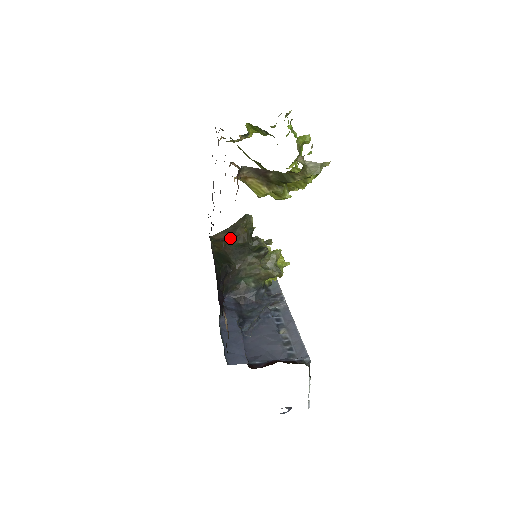
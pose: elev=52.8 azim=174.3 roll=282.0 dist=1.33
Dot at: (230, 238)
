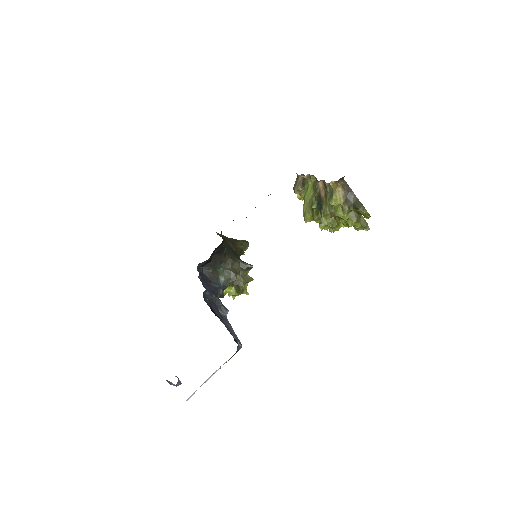
Dot at: (230, 242)
